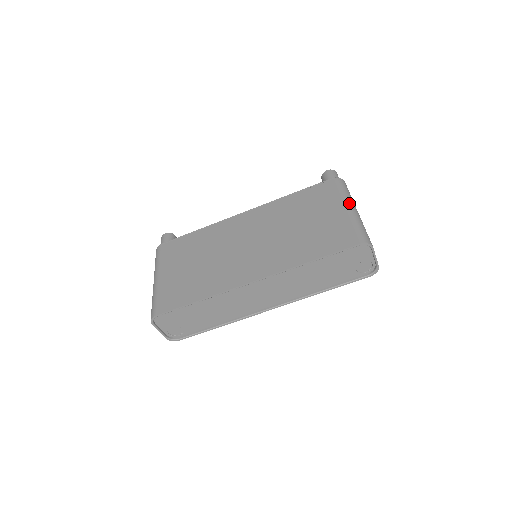
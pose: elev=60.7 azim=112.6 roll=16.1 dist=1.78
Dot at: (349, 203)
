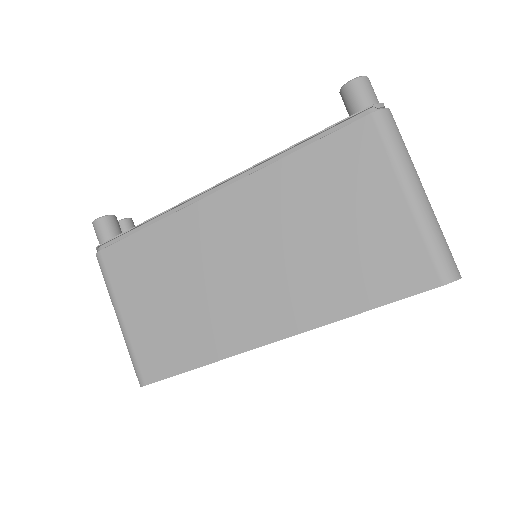
Dot at: (410, 182)
